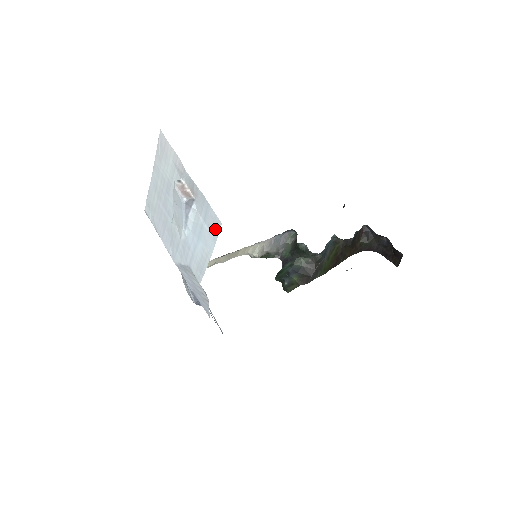
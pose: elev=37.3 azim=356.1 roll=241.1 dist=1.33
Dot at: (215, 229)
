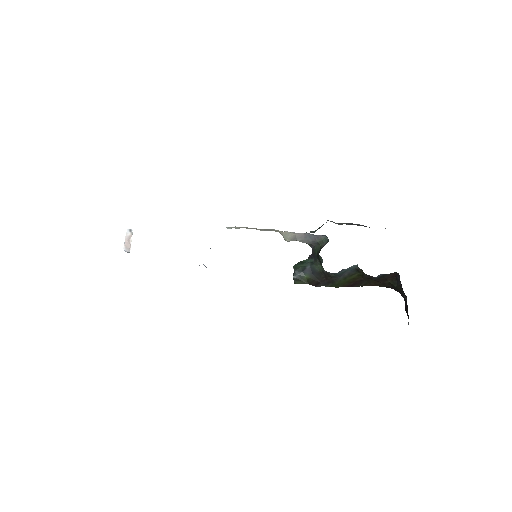
Dot at: occluded
